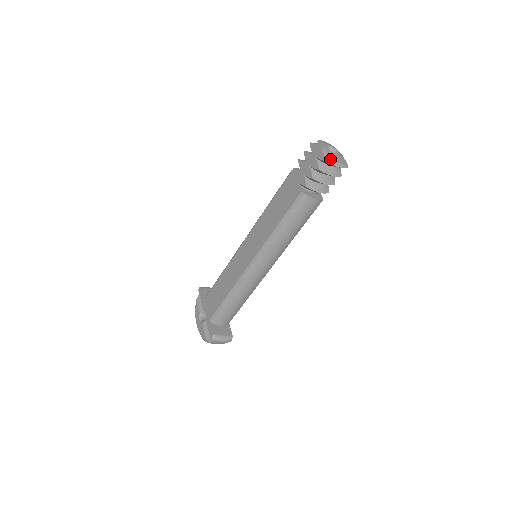
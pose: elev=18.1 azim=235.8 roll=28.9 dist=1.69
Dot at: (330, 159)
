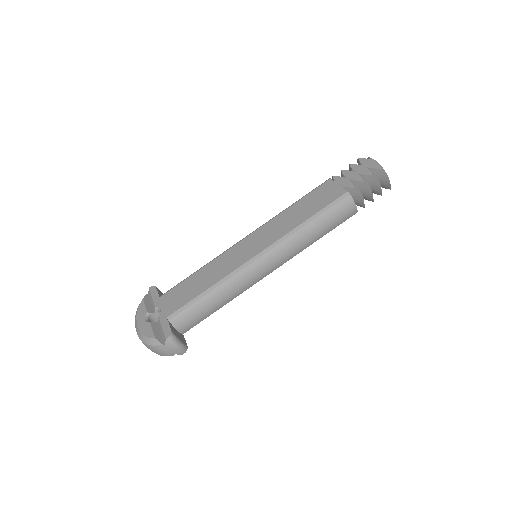
Dot at: (384, 171)
